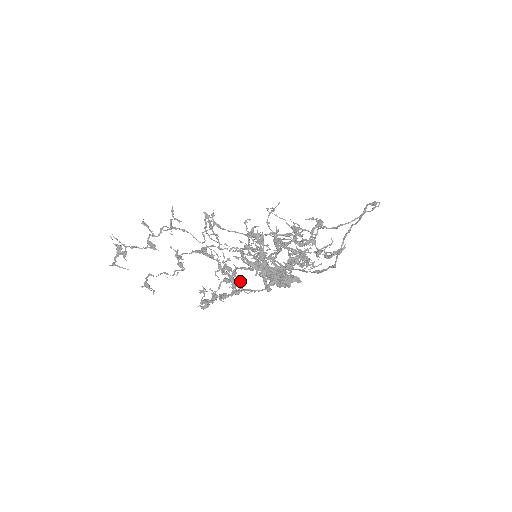
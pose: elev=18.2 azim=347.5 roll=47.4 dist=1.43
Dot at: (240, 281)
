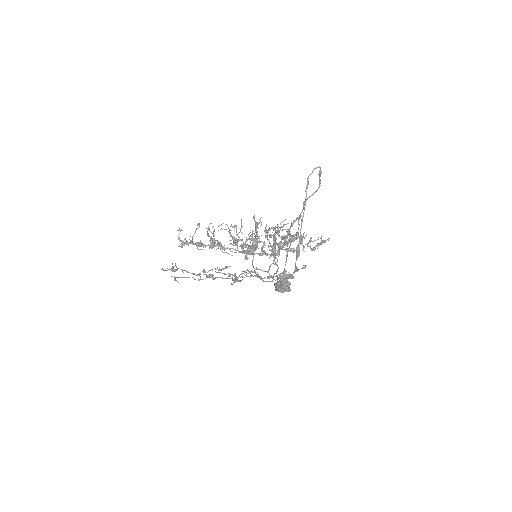
Dot at: (219, 242)
